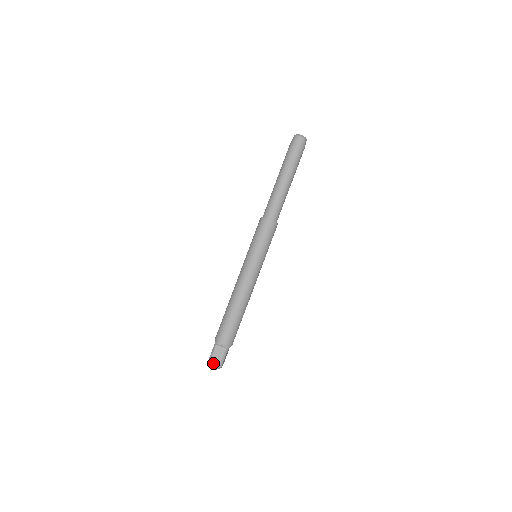
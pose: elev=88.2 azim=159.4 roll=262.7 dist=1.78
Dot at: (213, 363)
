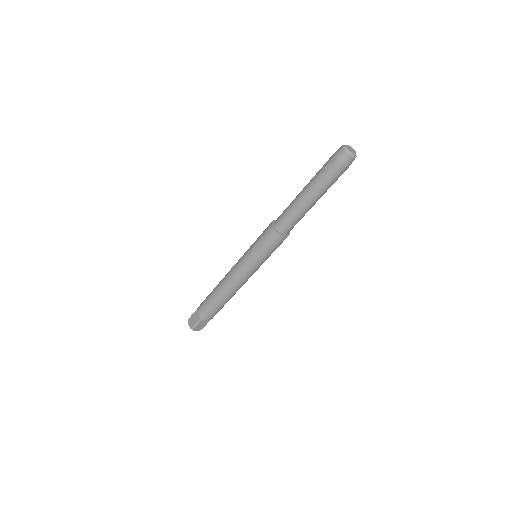
Dot at: (196, 330)
